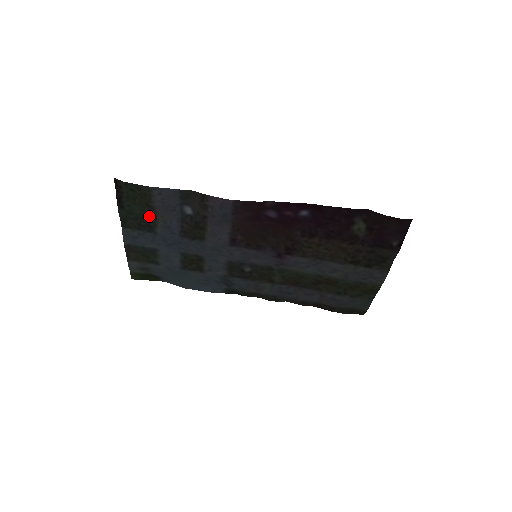
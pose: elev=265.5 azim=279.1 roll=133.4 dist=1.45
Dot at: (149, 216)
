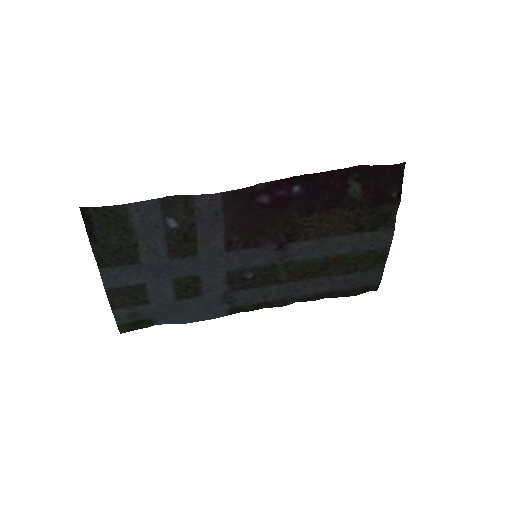
Dot at: (128, 245)
